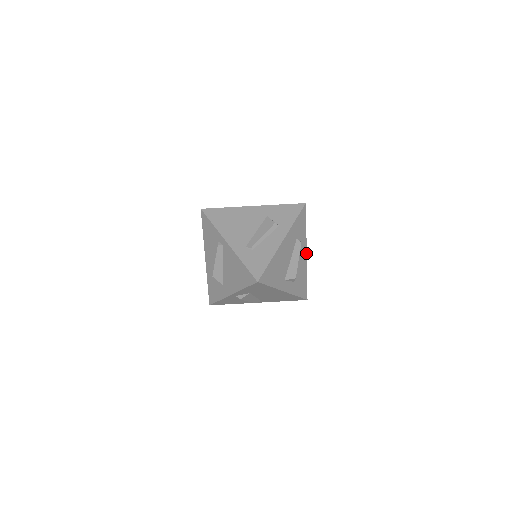
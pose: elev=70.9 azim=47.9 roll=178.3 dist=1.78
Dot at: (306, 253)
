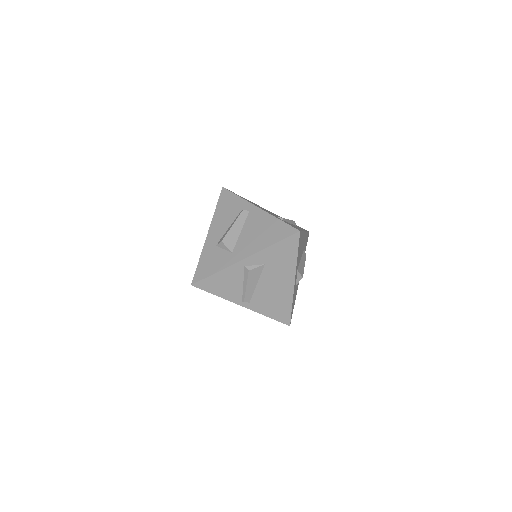
Dot at: occluded
